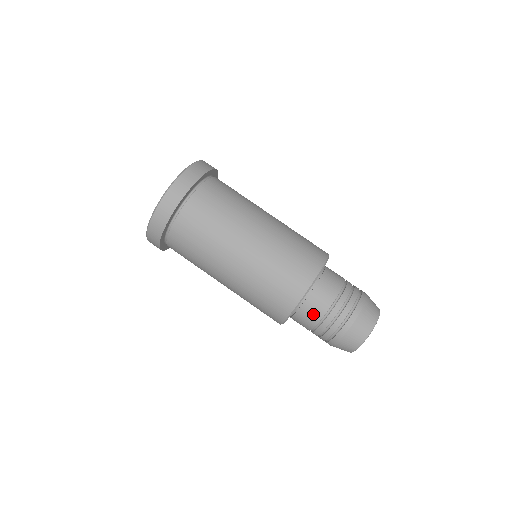
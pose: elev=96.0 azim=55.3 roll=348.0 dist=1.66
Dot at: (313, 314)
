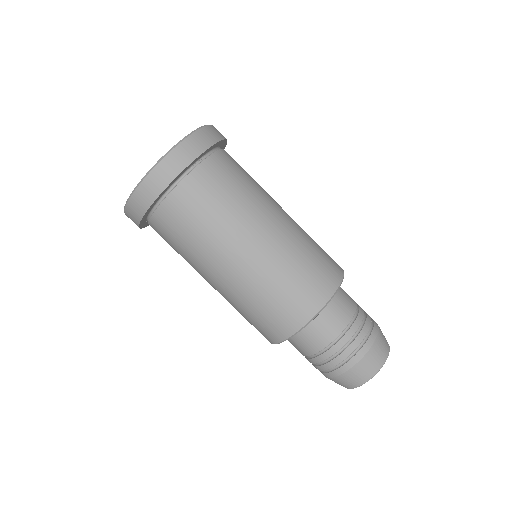
Dot at: (298, 349)
